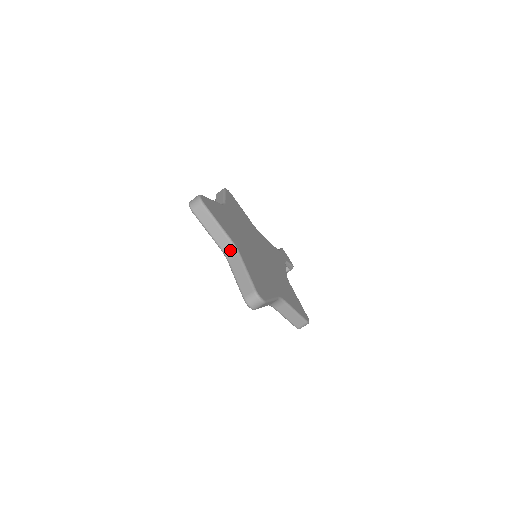
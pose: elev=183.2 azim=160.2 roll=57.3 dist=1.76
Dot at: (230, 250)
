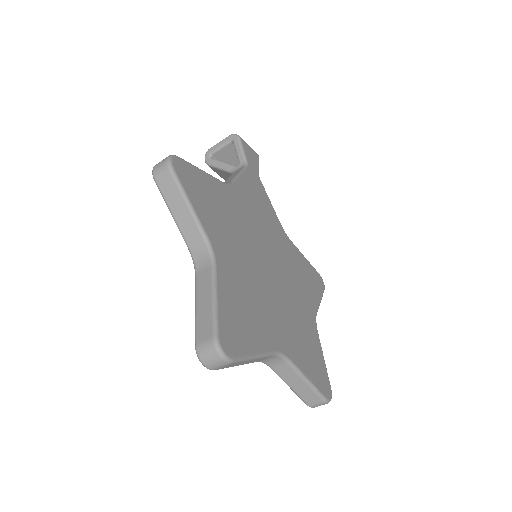
Dot at: (273, 360)
